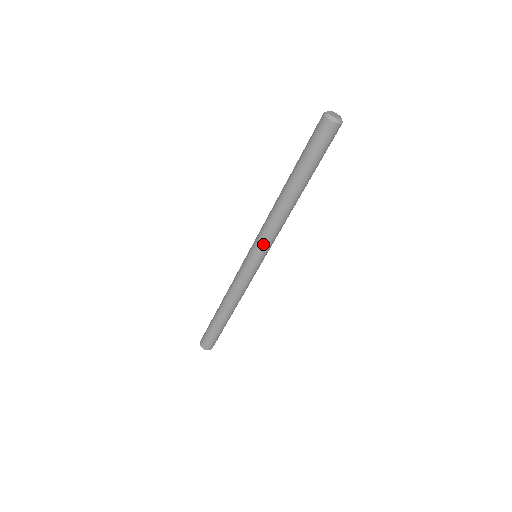
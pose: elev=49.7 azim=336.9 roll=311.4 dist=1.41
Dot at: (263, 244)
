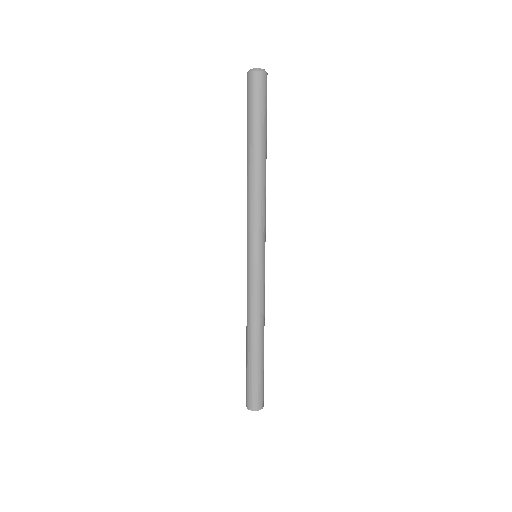
Dot at: (250, 232)
